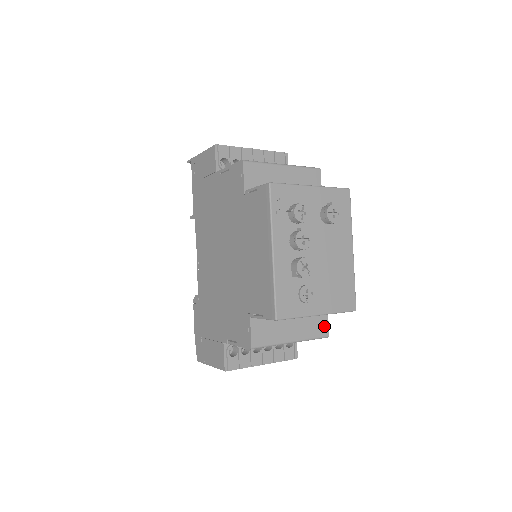
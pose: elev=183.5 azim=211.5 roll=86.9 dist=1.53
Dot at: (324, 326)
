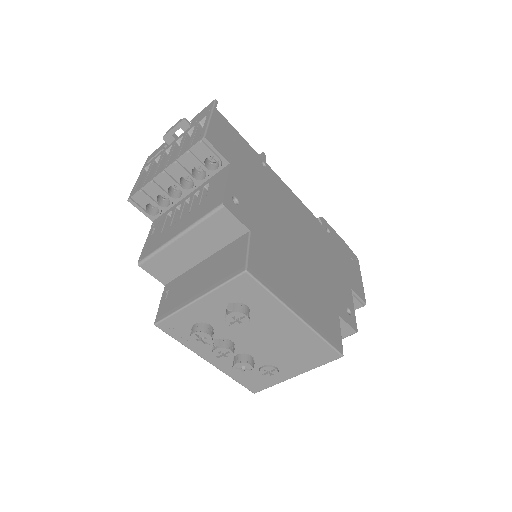
Dot at: (344, 329)
